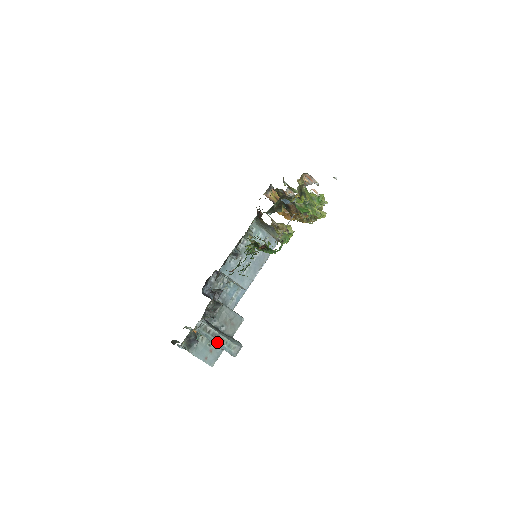
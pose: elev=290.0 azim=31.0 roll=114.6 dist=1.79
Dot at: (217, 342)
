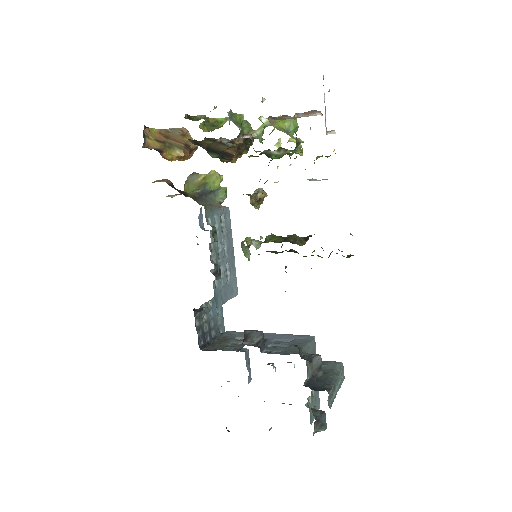
Dot at: (337, 390)
